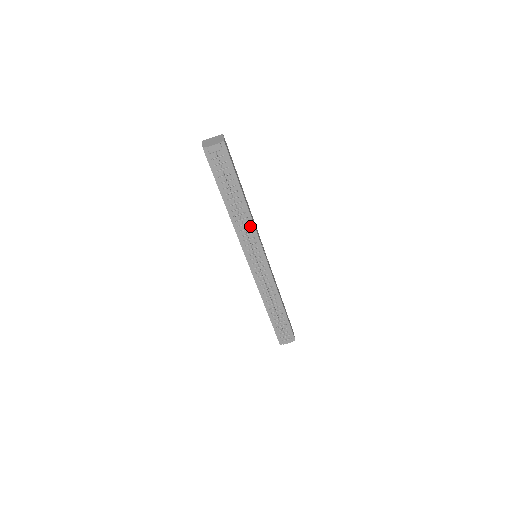
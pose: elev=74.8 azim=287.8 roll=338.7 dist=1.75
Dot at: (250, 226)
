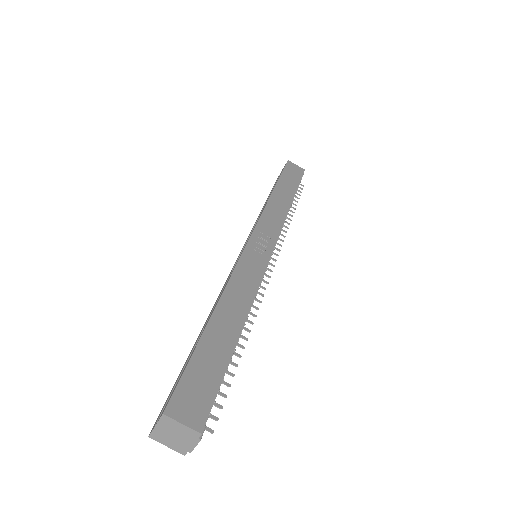
Dot at: occluded
